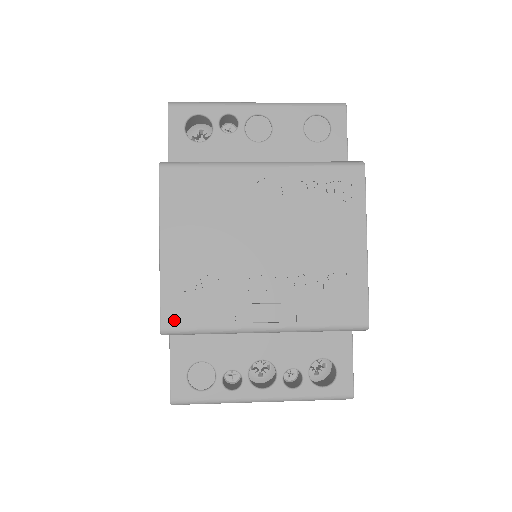
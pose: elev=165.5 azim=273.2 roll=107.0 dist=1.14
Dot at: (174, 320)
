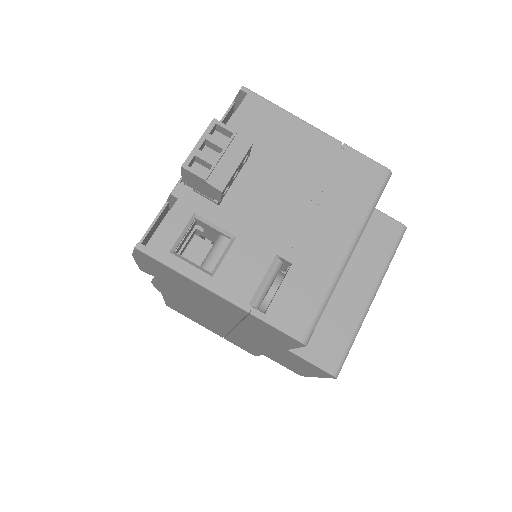
Dot at: occluded
